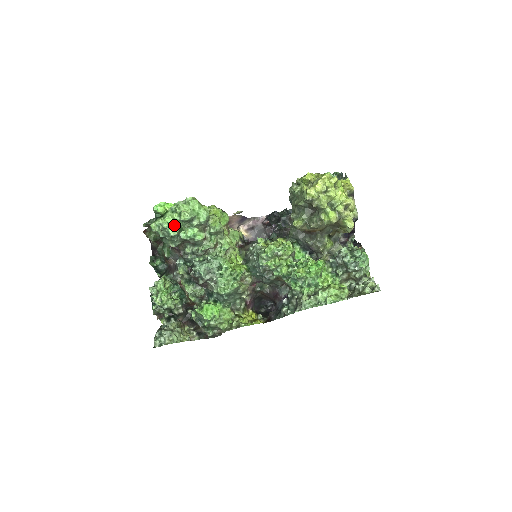
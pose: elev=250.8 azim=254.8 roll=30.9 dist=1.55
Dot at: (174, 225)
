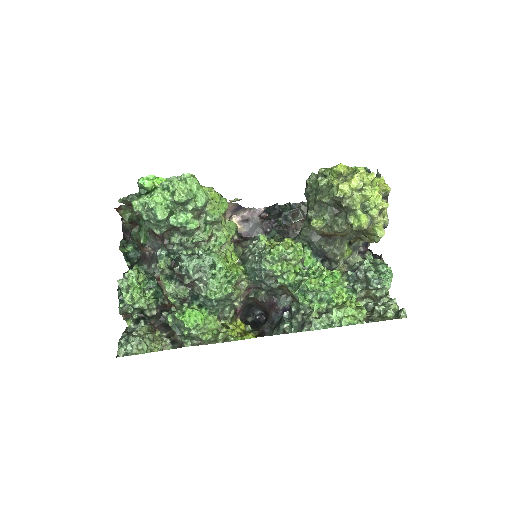
Dot at: (163, 206)
